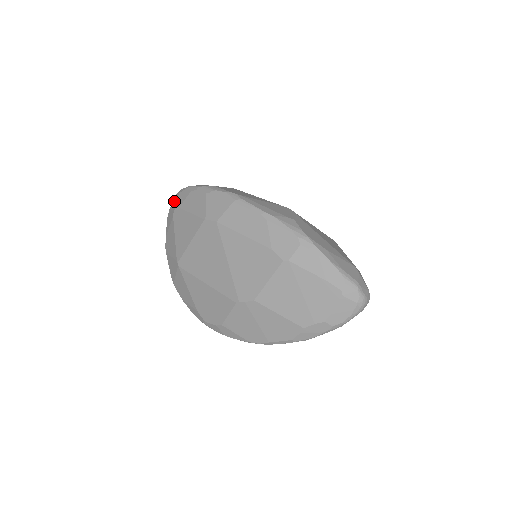
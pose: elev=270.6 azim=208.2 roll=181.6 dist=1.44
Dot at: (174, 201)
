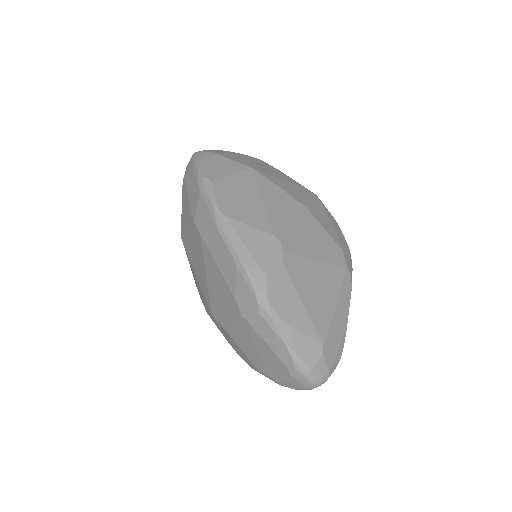
Dot at: (188, 164)
